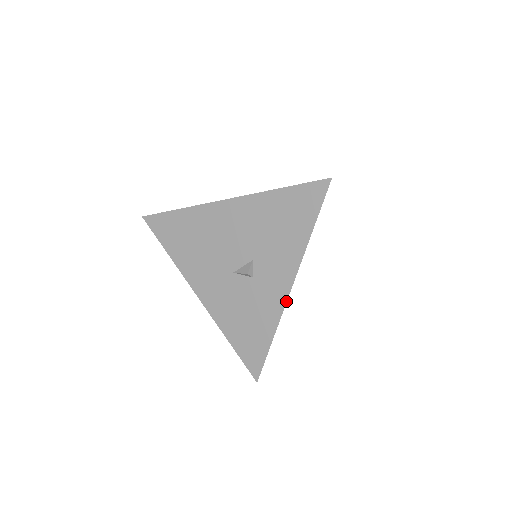
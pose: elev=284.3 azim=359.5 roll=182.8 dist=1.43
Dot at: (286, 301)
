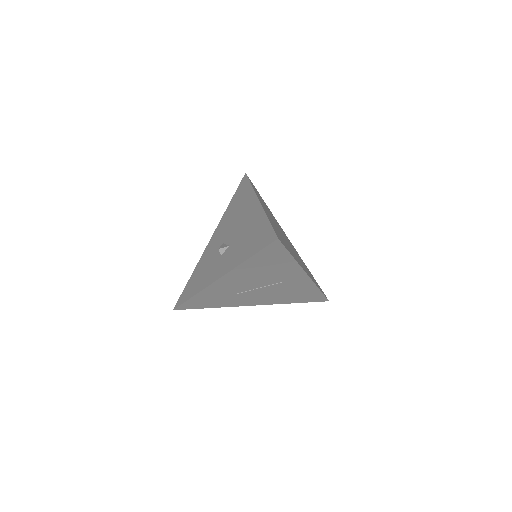
Dot at: (211, 284)
